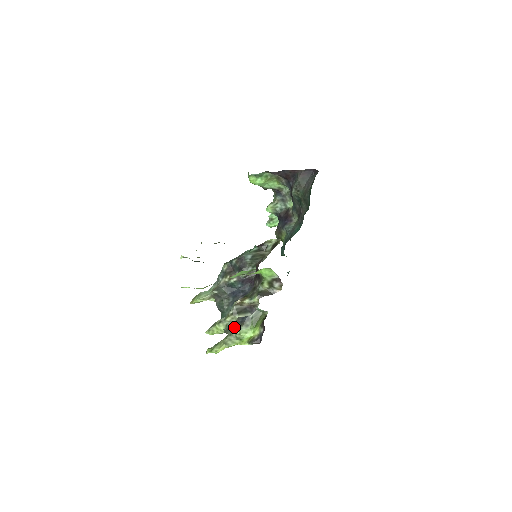
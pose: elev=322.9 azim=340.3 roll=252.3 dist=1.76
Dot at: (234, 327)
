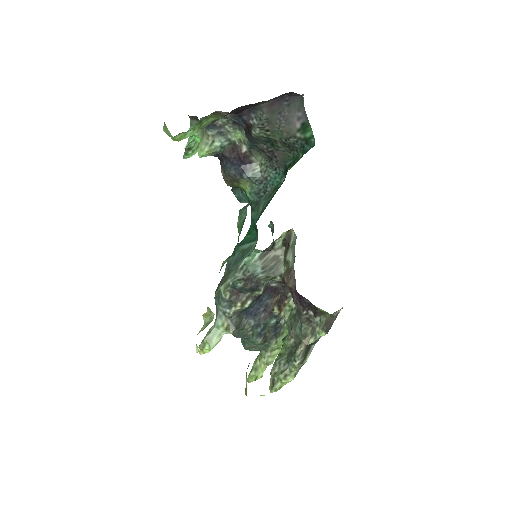
Dot at: (268, 344)
